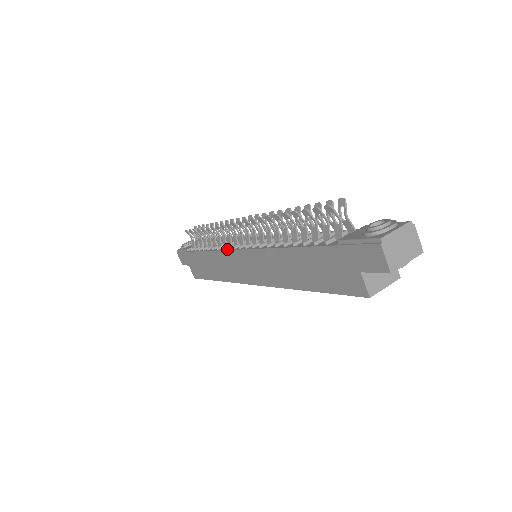
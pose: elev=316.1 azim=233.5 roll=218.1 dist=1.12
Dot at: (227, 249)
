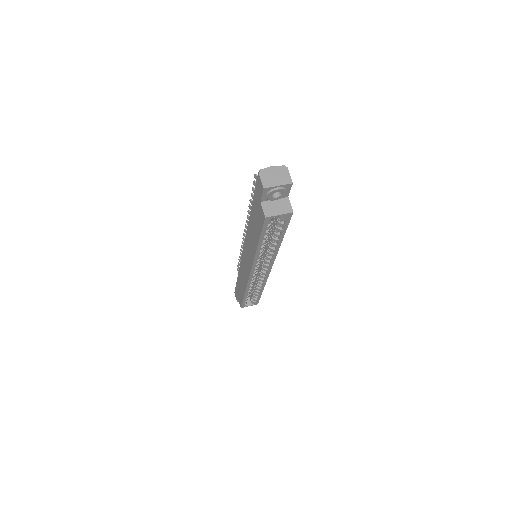
Dot at: occluded
